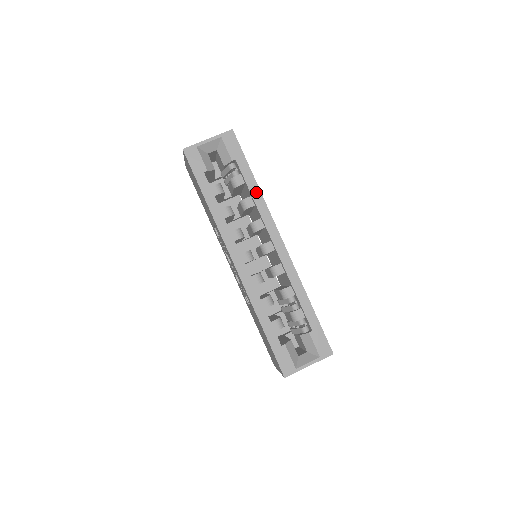
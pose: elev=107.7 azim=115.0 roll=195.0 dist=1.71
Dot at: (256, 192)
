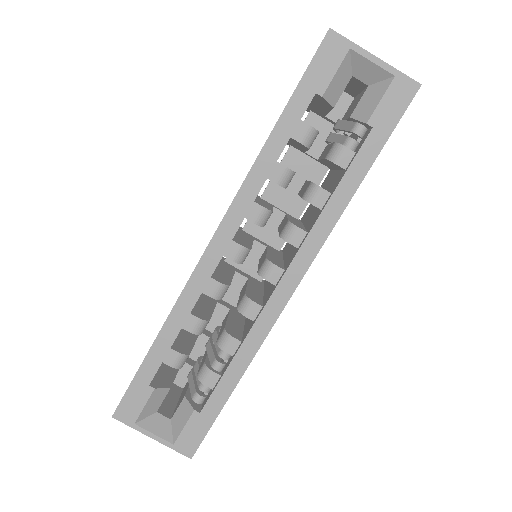
Dot at: (342, 197)
